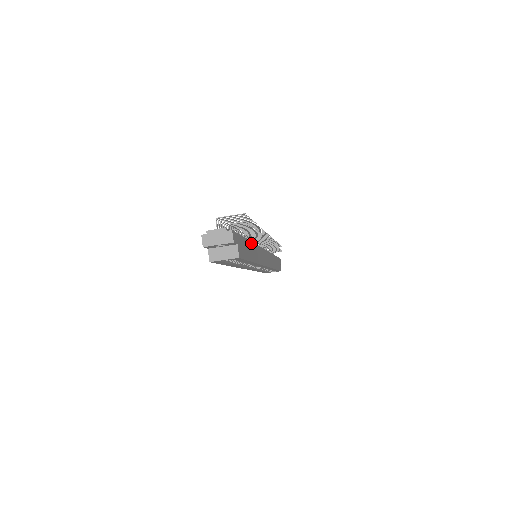
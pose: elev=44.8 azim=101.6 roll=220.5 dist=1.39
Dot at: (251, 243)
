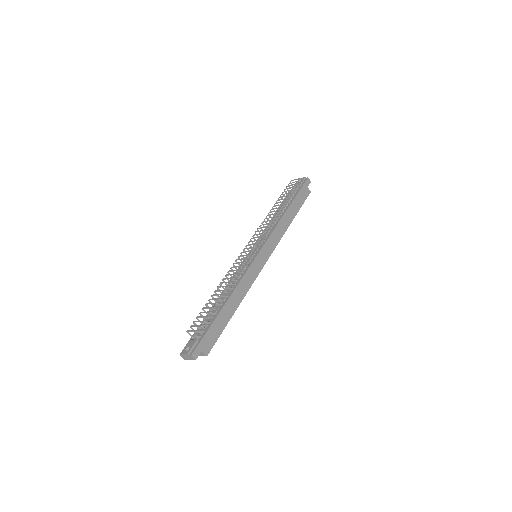
Dot at: (227, 303)
